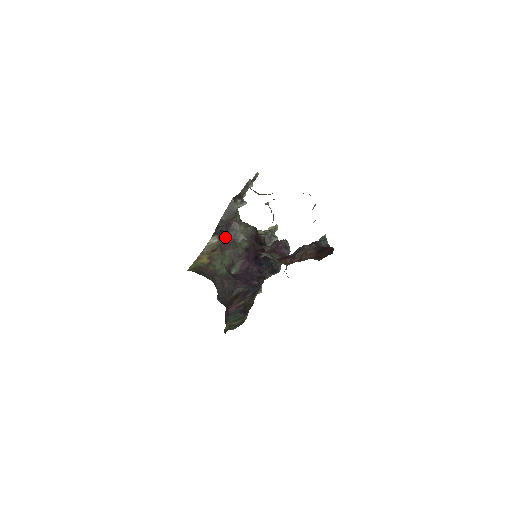
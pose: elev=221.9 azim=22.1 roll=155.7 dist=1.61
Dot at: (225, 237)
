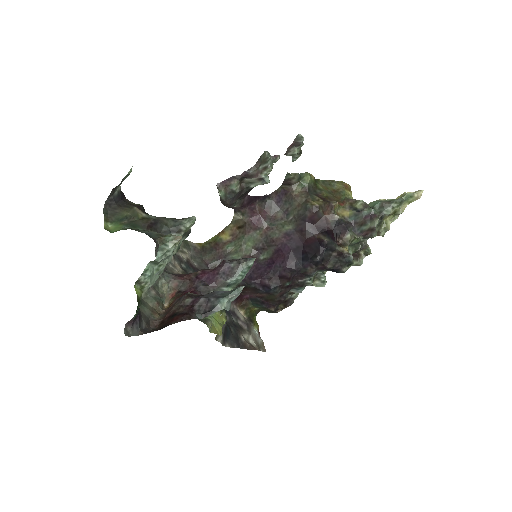
Dot at: (272, 210)
